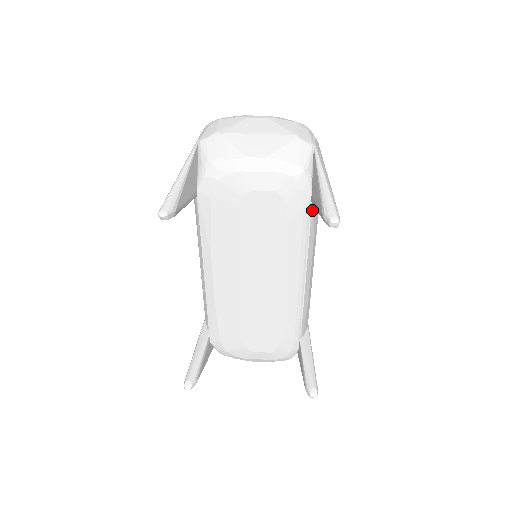
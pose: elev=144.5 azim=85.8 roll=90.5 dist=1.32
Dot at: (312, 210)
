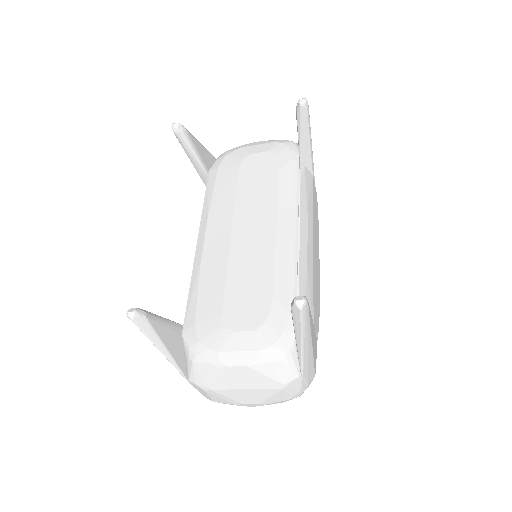
Dot at: (302, 170)
